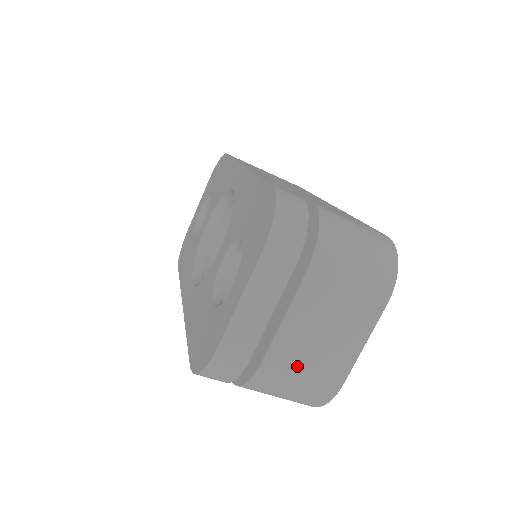
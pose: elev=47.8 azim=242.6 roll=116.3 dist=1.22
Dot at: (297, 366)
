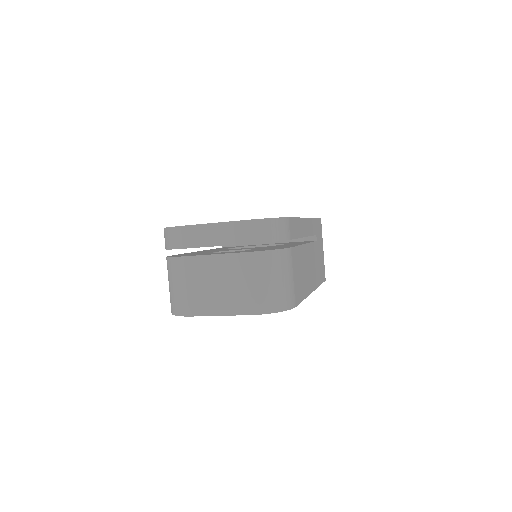
Dot at: (191, 279)
